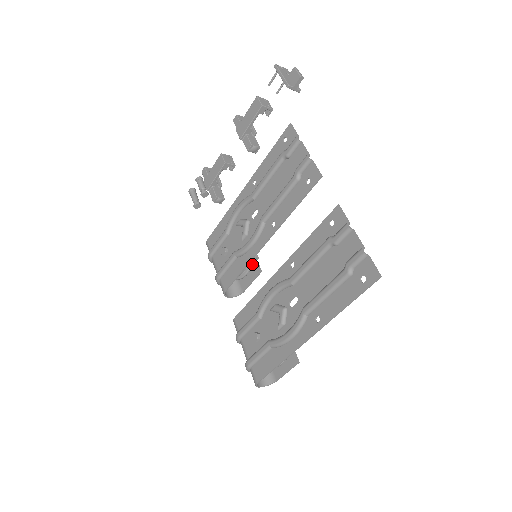
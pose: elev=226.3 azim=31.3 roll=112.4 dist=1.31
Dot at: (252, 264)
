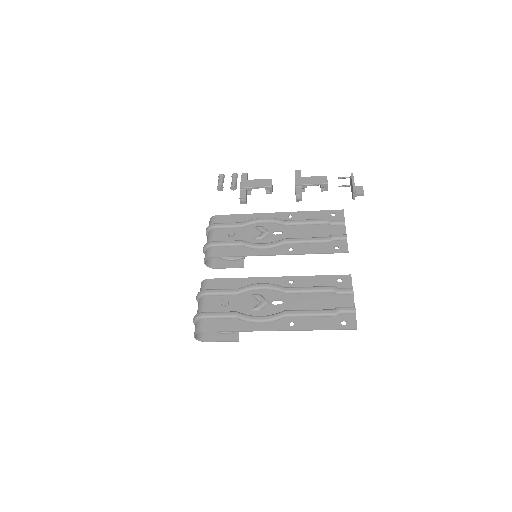
Dot at: (242, 258)
